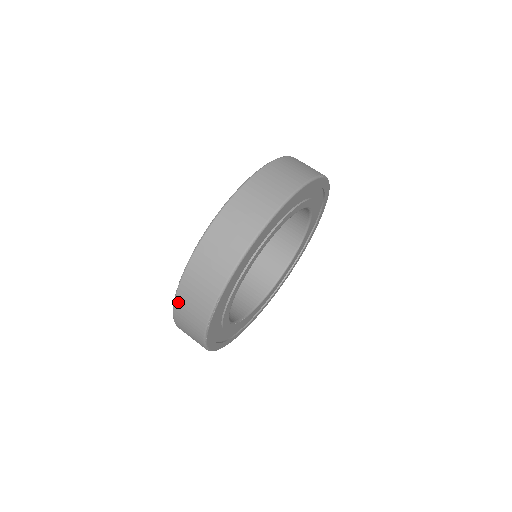
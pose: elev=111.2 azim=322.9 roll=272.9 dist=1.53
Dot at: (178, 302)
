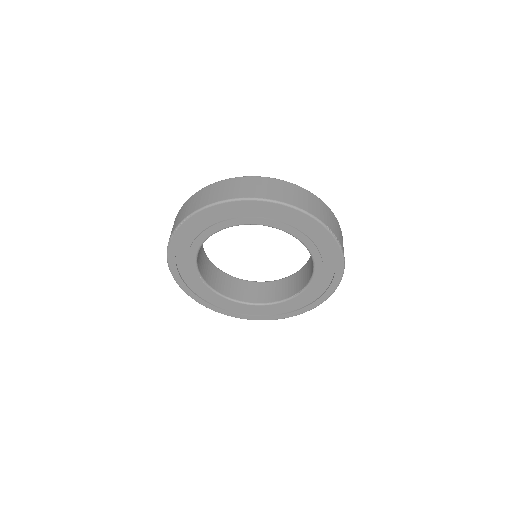
Dot at: occluded
